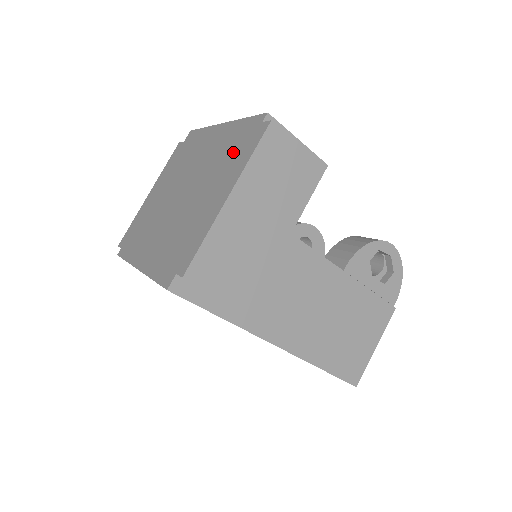
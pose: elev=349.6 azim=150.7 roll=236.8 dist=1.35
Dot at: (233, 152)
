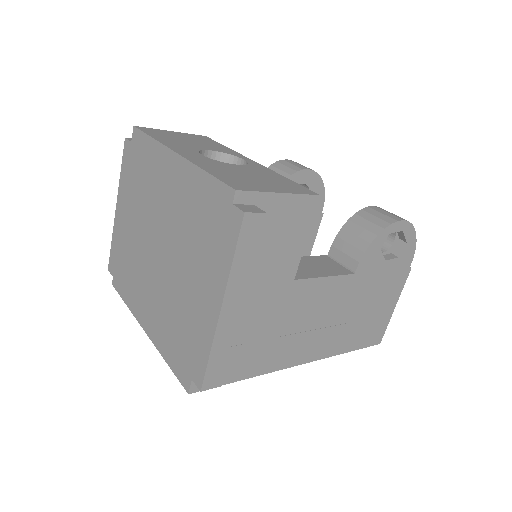
Dot at: (206, 230)
